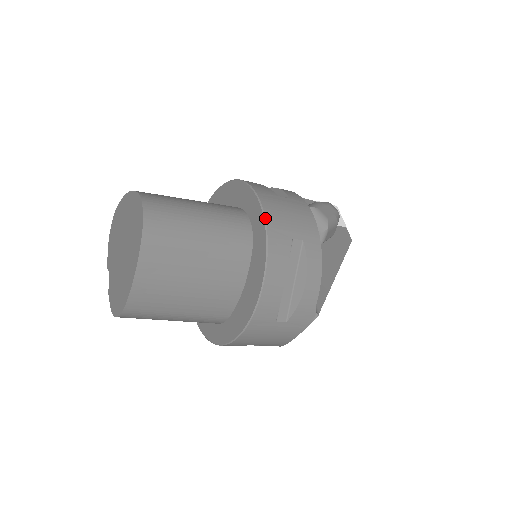
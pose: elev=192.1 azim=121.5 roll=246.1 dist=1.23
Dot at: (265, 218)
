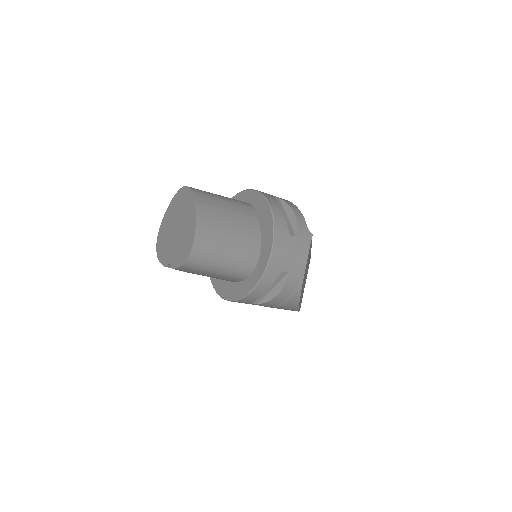
Dot at: (253, 189)
